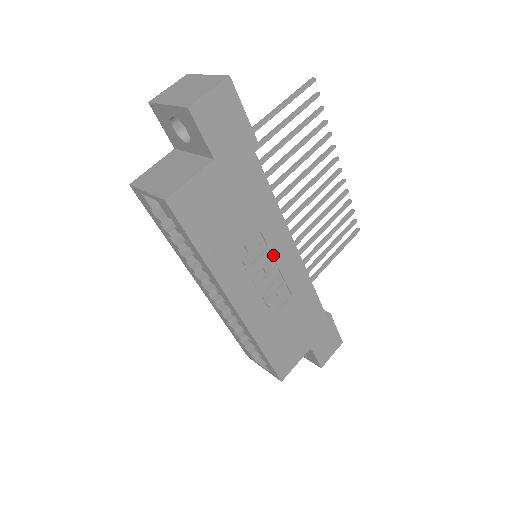
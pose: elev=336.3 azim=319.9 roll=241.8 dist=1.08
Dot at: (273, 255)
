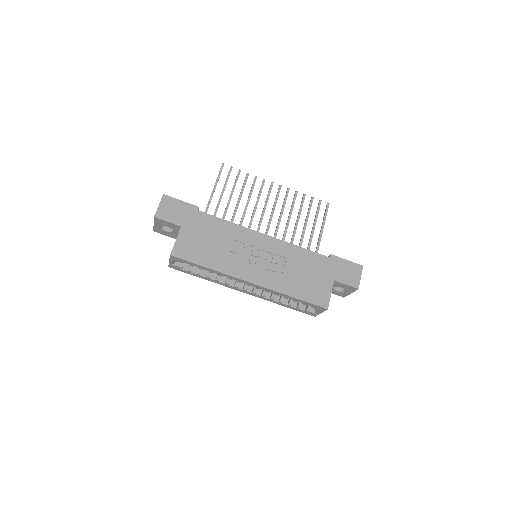
Dot at: (252, 246)
